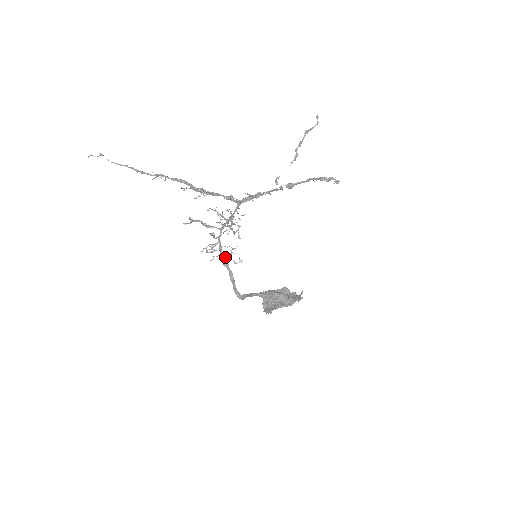
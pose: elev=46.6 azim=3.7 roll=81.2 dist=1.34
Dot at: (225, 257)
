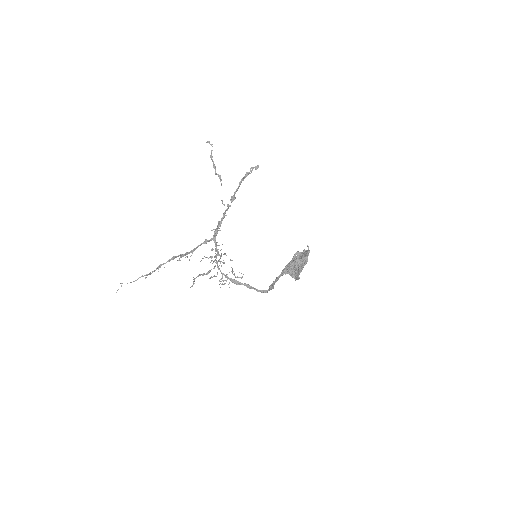
Dot at: (234, 280)
